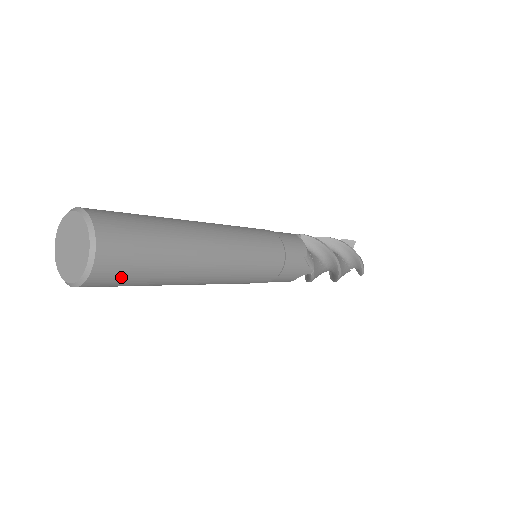
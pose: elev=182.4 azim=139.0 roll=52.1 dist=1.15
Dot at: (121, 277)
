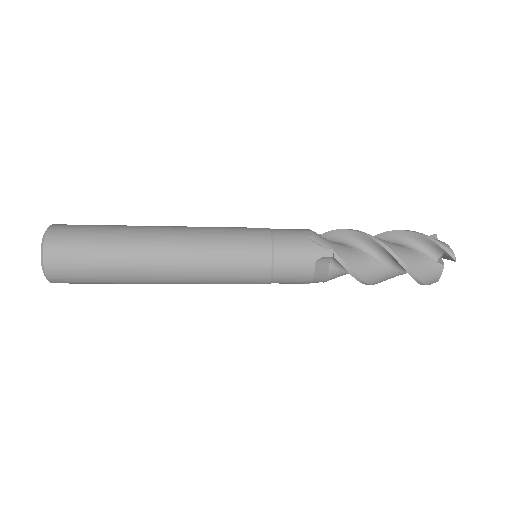
Dot at: (72, 256)
